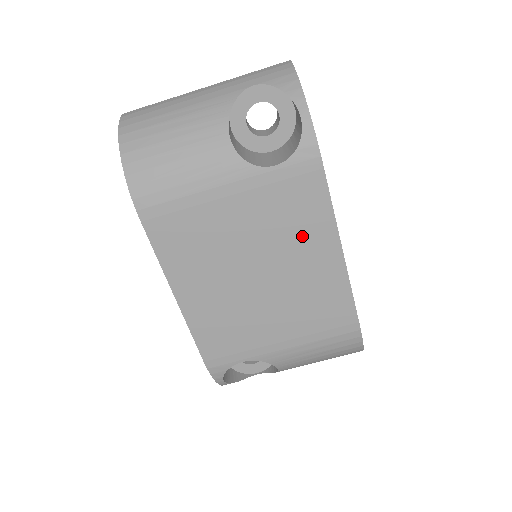
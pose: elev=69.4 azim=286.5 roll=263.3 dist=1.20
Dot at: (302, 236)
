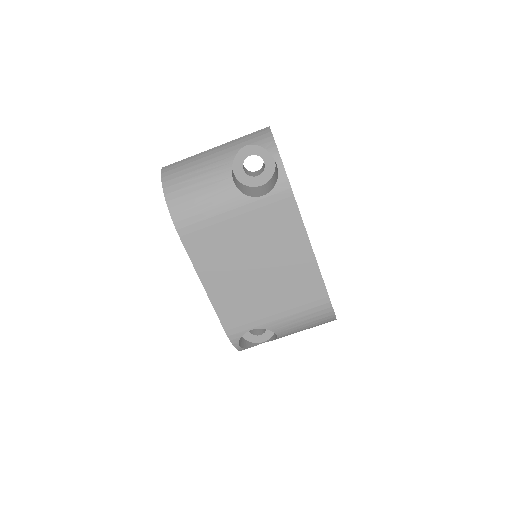
Dot at: (284, 240)
